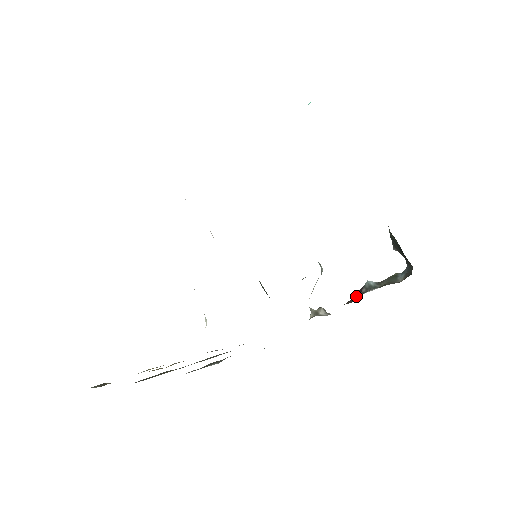
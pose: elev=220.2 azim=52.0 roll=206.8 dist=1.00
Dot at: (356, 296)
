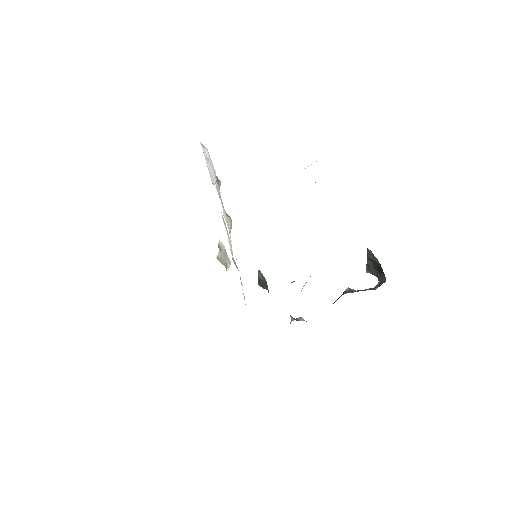
Dot at: occluded
